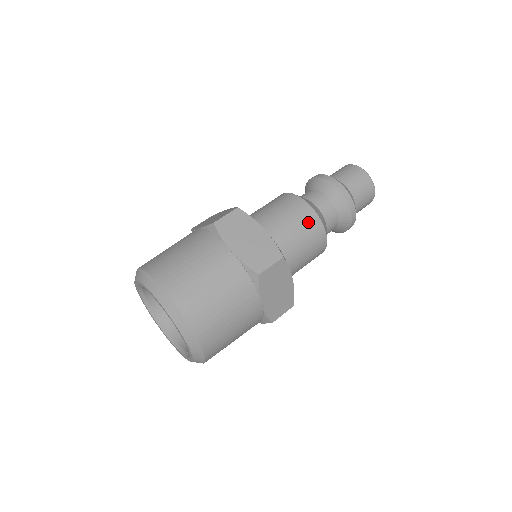
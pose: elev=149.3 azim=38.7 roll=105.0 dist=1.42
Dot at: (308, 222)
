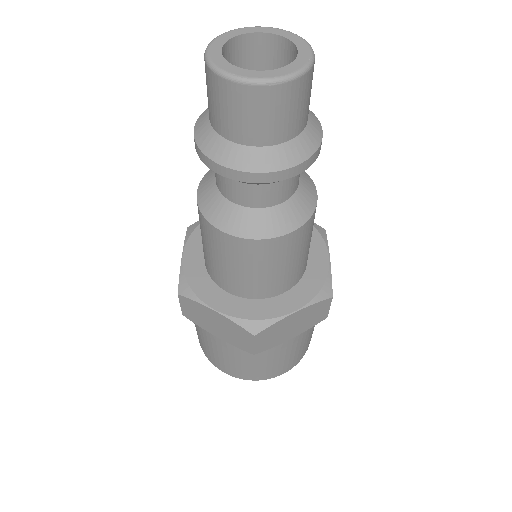
Dot at: (303, 238)
